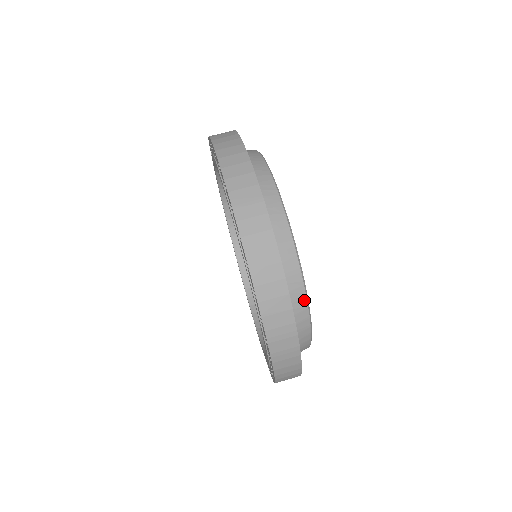
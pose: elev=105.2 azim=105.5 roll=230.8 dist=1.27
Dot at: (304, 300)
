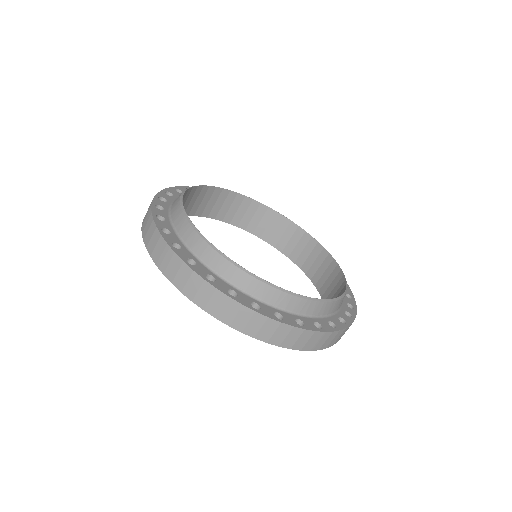
Dot at: occluded
